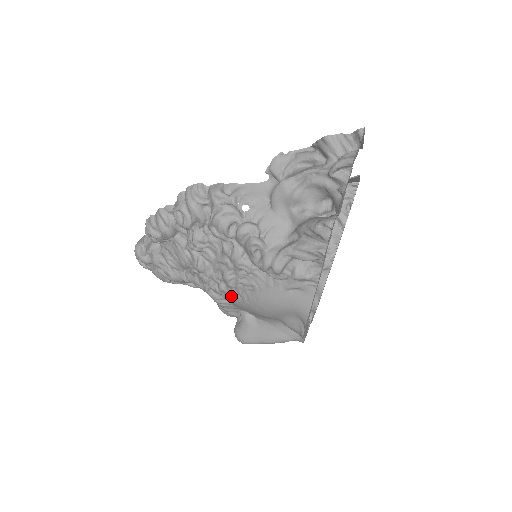
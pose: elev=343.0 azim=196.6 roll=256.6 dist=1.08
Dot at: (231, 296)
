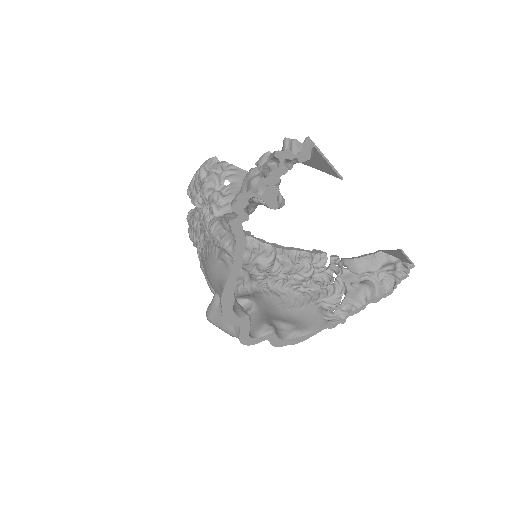
Dot at: (201, 259)
